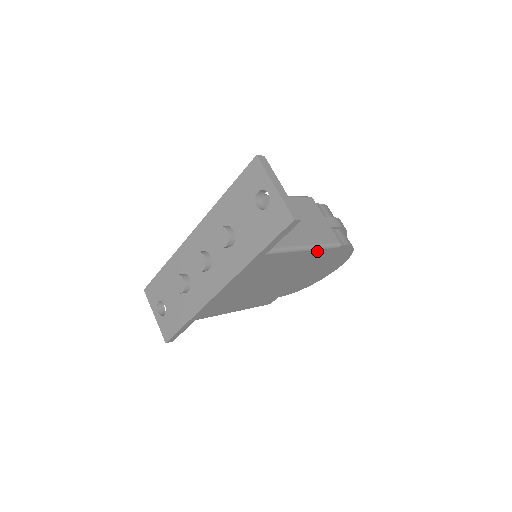
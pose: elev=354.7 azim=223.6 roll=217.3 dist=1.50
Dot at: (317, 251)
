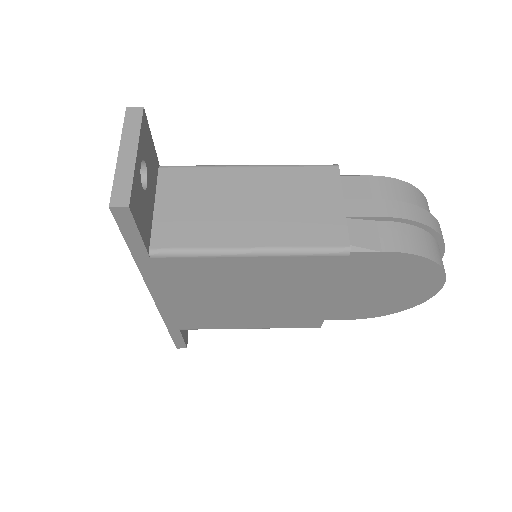
Dot at: (289, 258)
